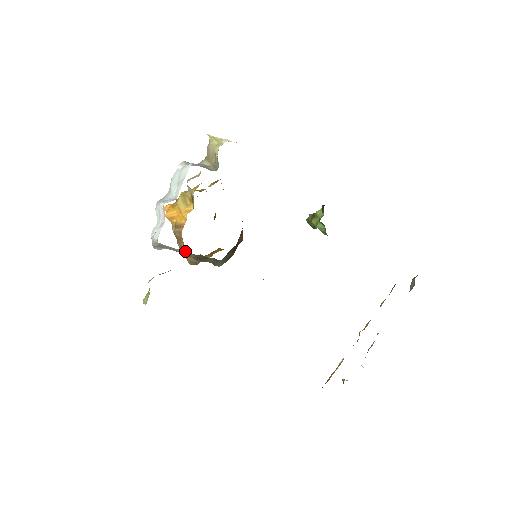
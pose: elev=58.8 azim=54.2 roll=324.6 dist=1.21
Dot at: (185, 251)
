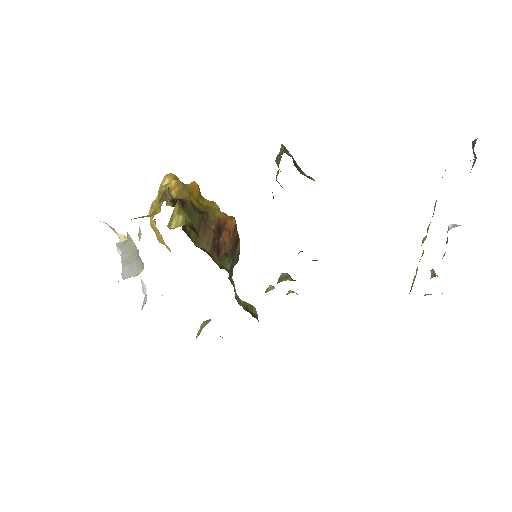
Dot at: occluded
